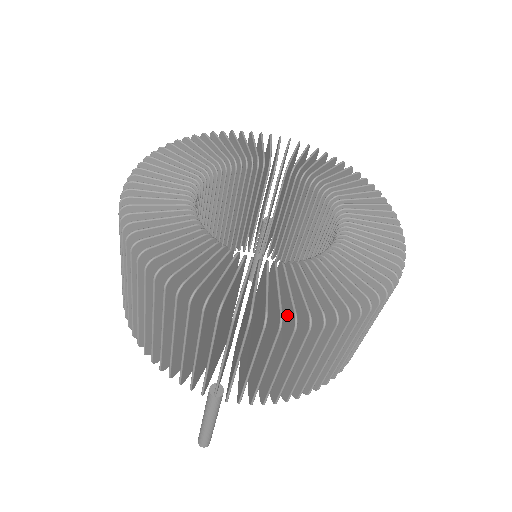
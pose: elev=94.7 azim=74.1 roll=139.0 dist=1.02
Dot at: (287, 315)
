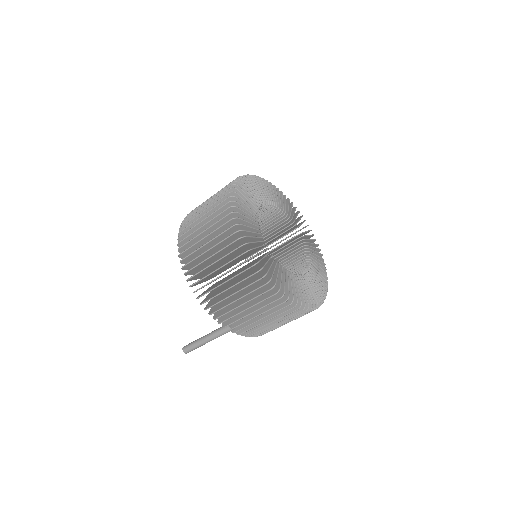
Dot at: occluded
